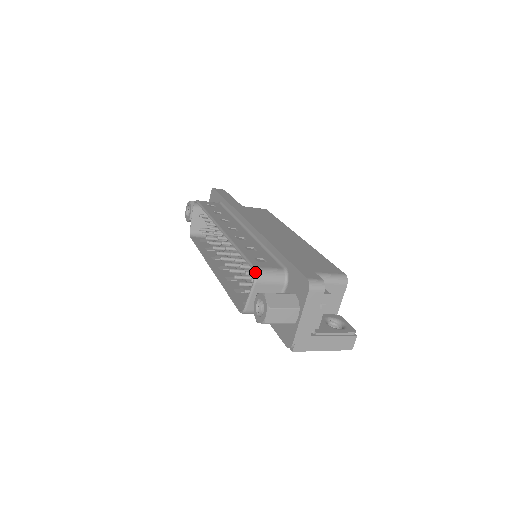
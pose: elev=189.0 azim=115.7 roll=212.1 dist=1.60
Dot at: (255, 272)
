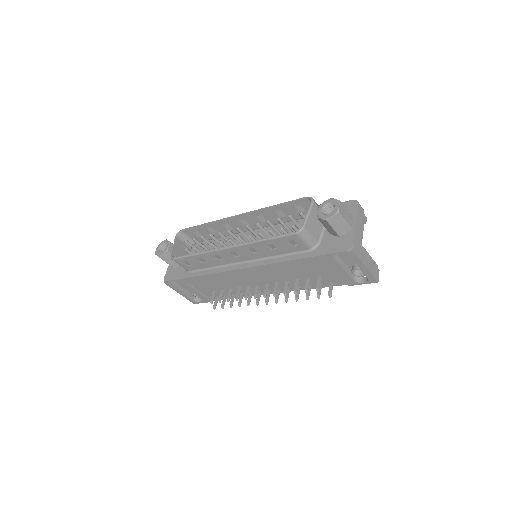
Dot at: (311, 197)
